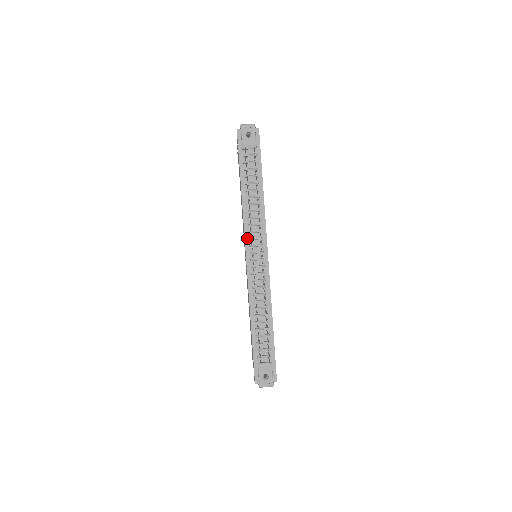
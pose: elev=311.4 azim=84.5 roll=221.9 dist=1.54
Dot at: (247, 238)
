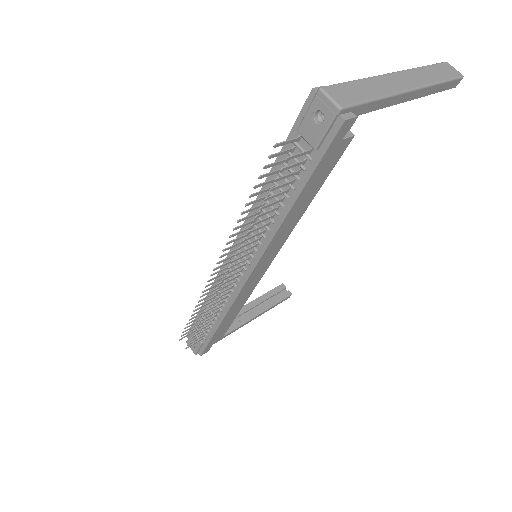
Dot at: occluded
